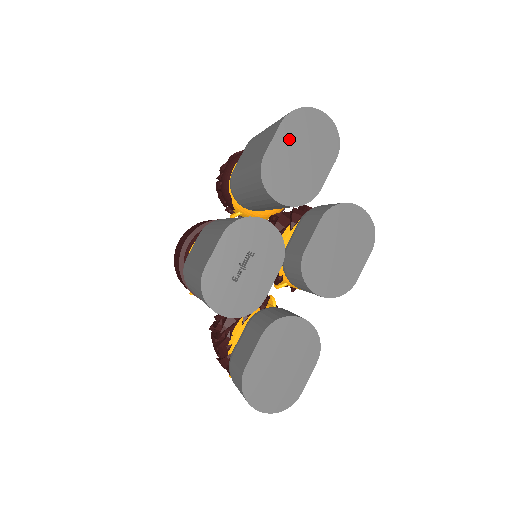
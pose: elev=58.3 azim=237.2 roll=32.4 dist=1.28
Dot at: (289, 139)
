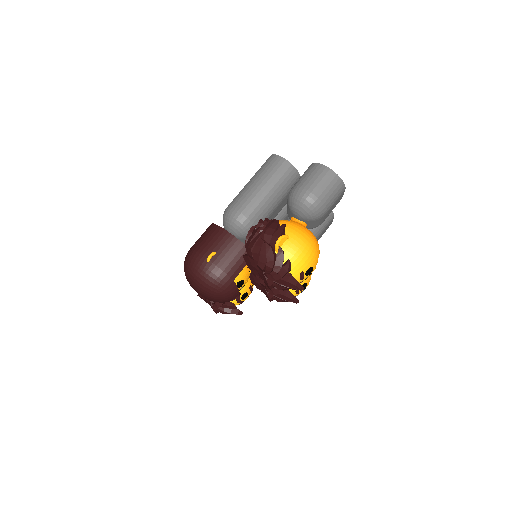
Dot at: occluded
